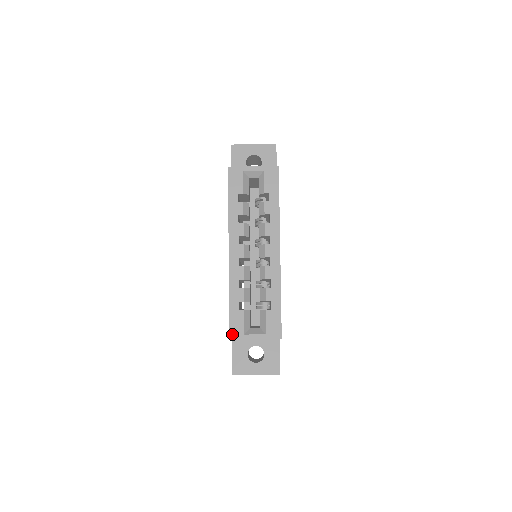
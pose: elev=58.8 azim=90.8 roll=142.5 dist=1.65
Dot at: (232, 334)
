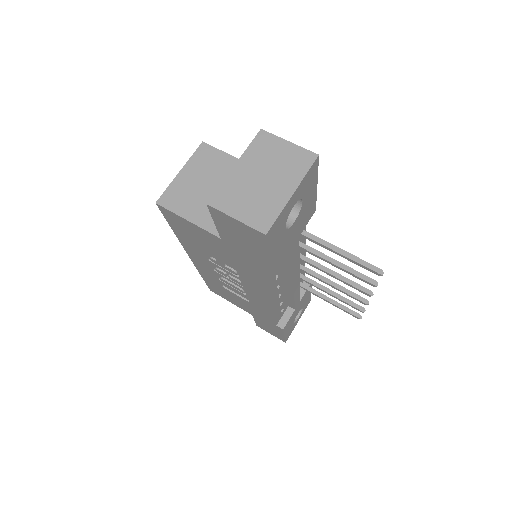
Dot at: occluded
